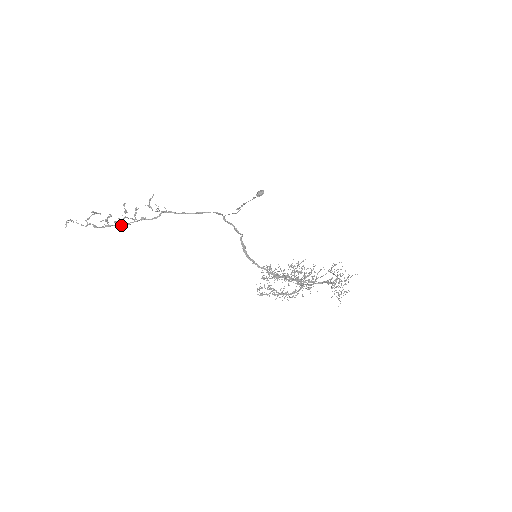
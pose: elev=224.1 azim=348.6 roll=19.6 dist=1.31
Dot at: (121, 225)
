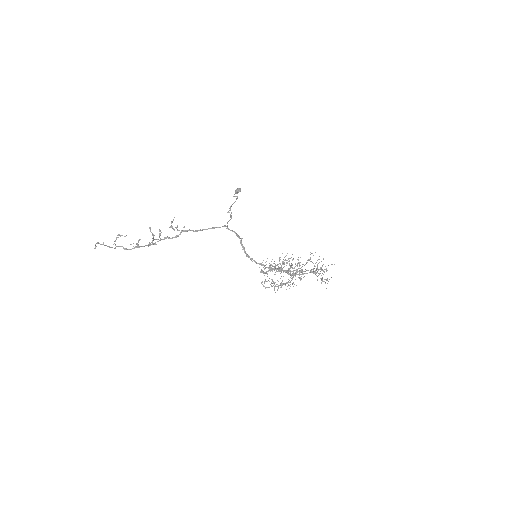
Dot at: occluded
